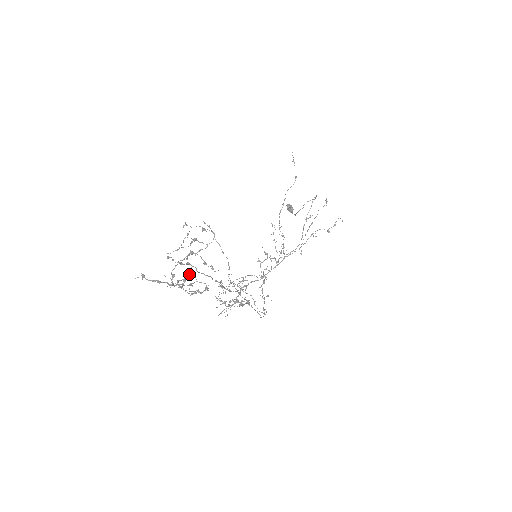
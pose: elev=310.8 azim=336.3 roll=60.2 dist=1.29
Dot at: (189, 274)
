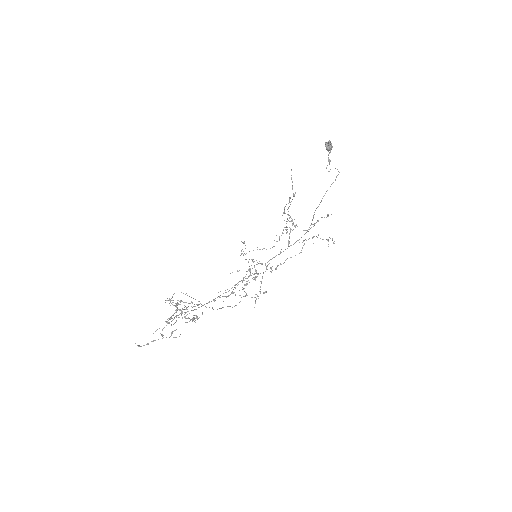
Dot at: occluded
